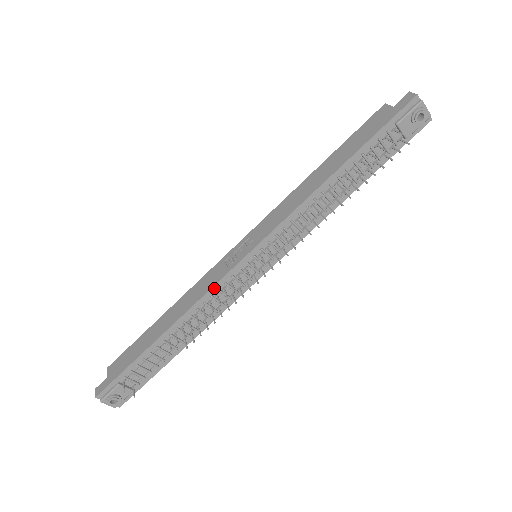
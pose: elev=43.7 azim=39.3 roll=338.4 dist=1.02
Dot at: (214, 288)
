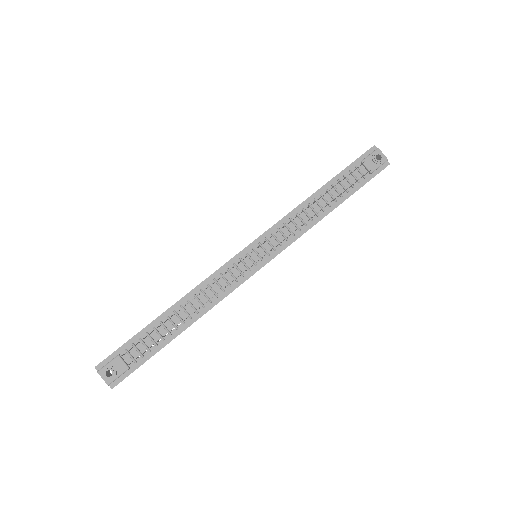
Dot at: (217, 272)
